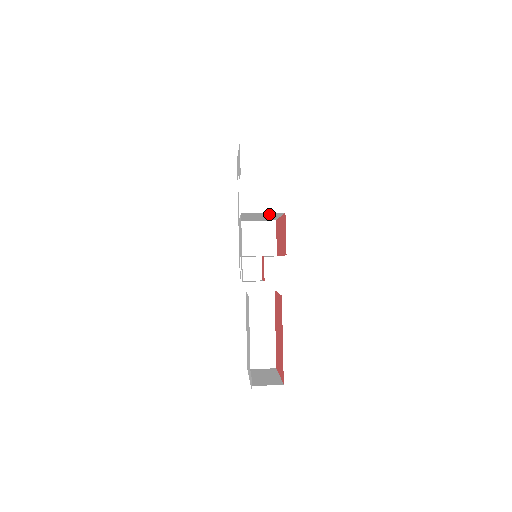
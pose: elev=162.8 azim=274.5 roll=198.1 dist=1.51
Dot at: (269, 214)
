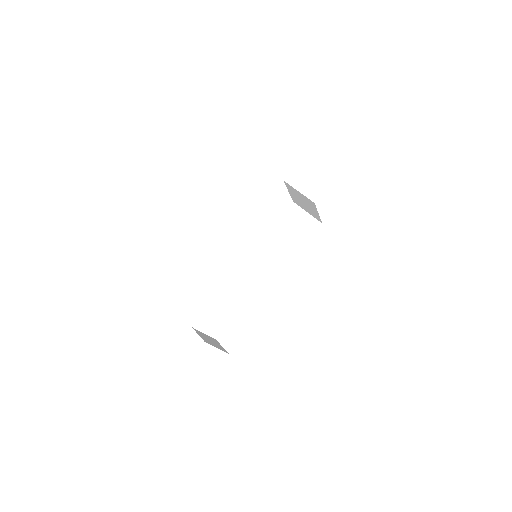
Dot at: occluded
